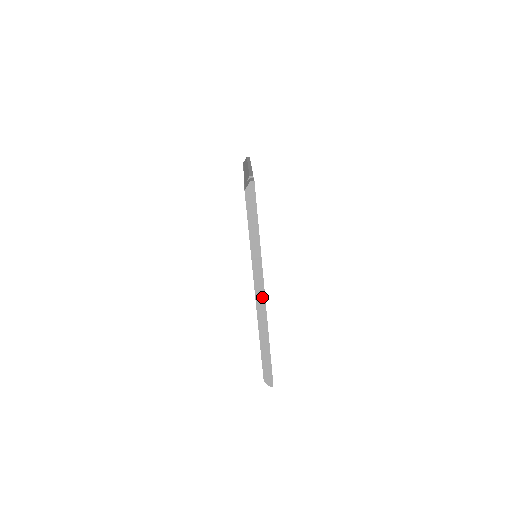
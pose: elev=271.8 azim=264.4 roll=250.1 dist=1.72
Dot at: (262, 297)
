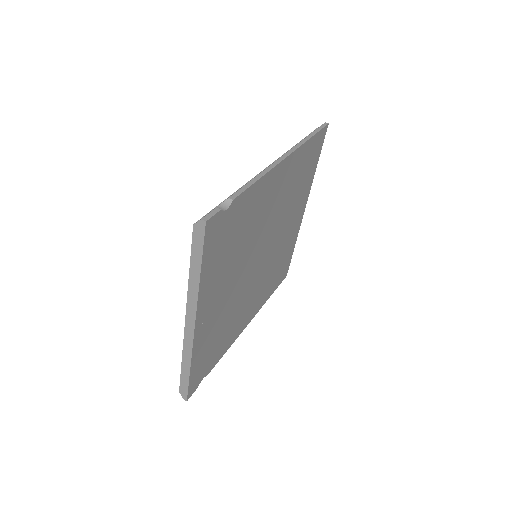
Dot at: (191, 331)
